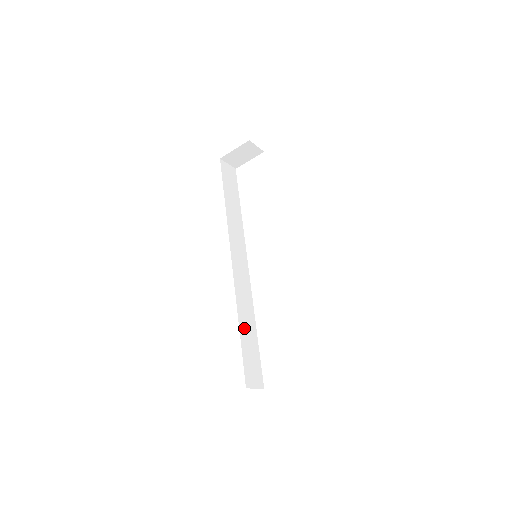
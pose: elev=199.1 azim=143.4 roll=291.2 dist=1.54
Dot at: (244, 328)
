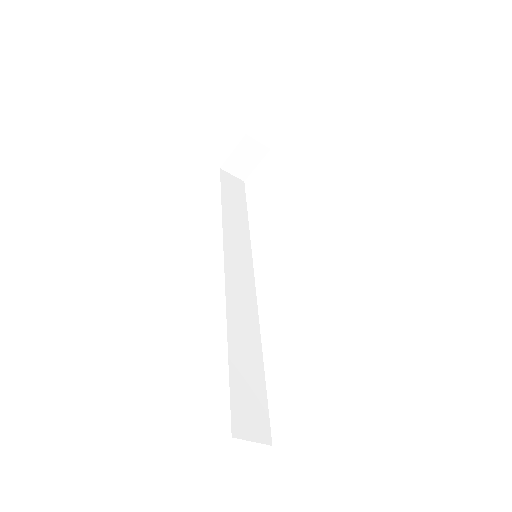
Dot at: (238, 351)
